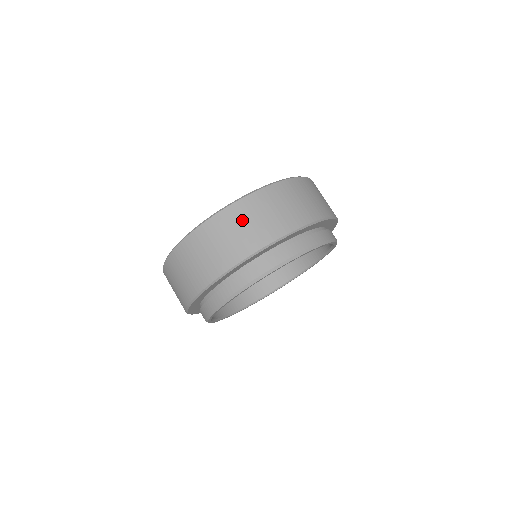
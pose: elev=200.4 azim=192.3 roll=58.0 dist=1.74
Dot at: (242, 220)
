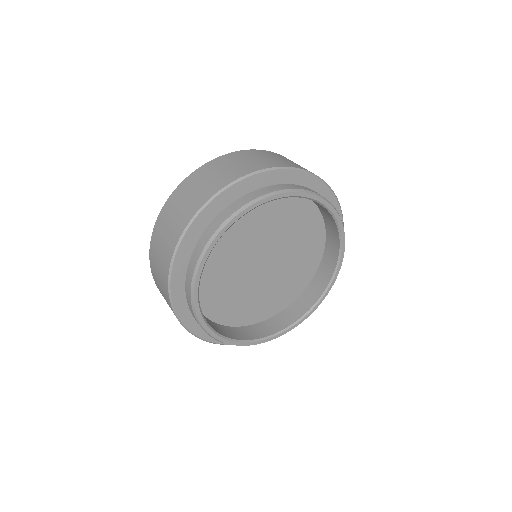
Dot at: (172, 211)
